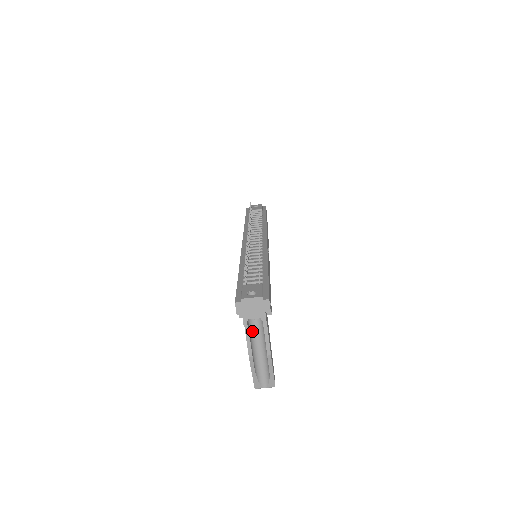
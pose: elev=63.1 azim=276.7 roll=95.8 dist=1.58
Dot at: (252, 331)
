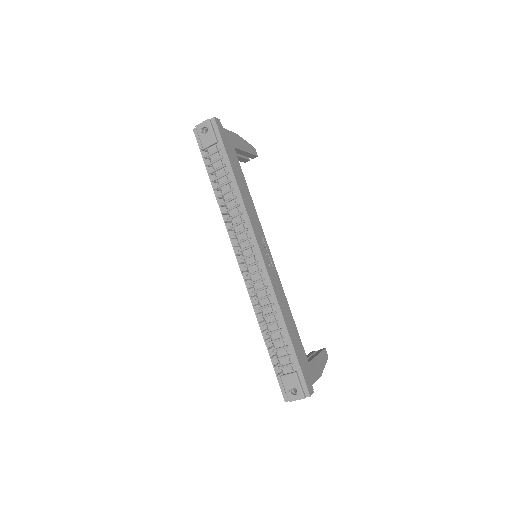
Dot at: occluded
